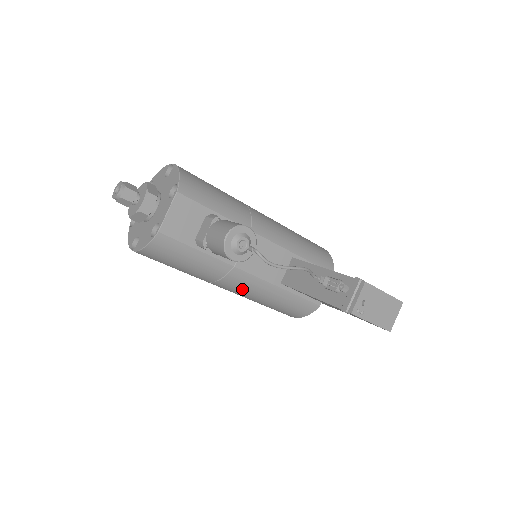
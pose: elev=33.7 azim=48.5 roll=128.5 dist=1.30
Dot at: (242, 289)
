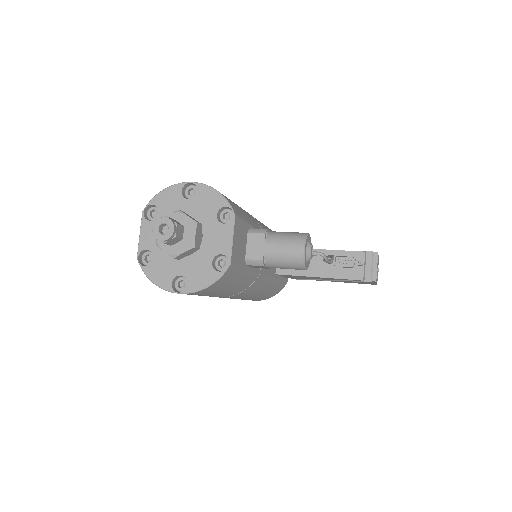
Dot at: (252, 292)
